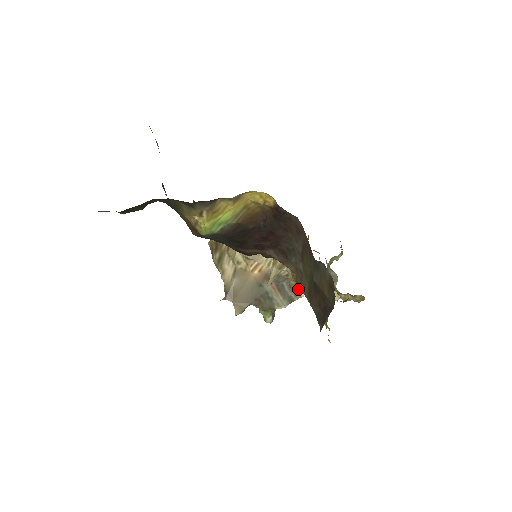
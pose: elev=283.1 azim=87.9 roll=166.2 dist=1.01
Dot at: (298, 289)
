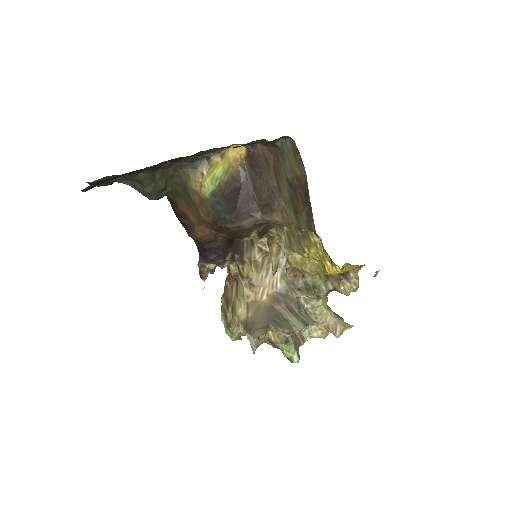
Dot at: (308, 317)
